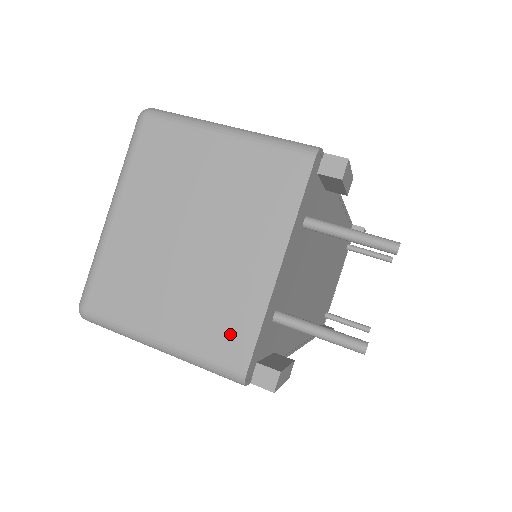
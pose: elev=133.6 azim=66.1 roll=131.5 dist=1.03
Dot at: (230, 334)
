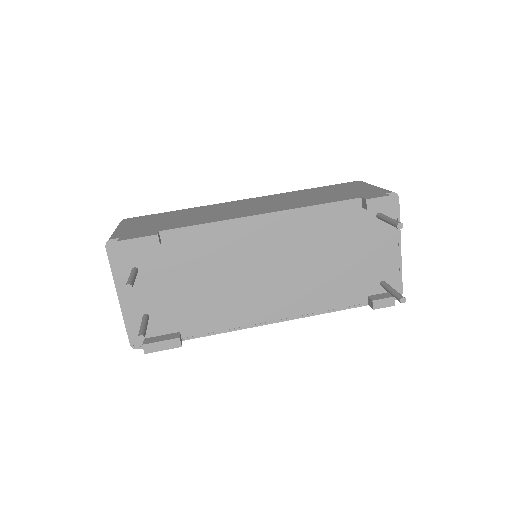
Dot at: occluded
